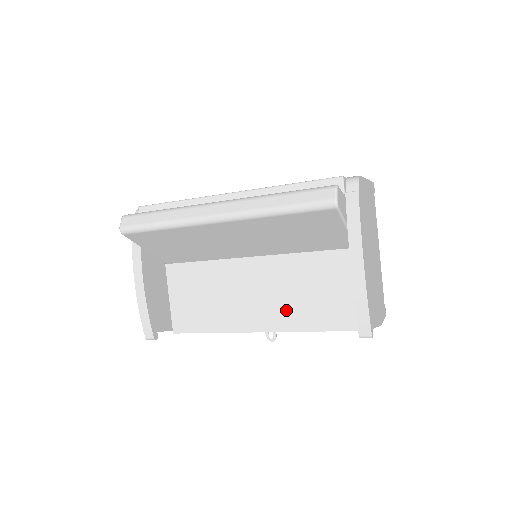
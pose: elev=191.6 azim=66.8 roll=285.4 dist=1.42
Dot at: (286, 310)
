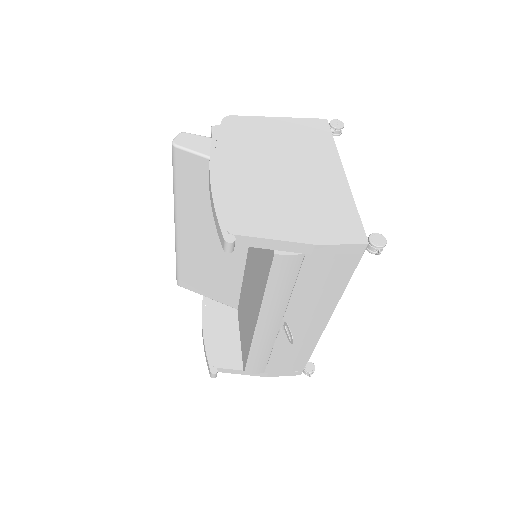
Dot at: (257, 287)
